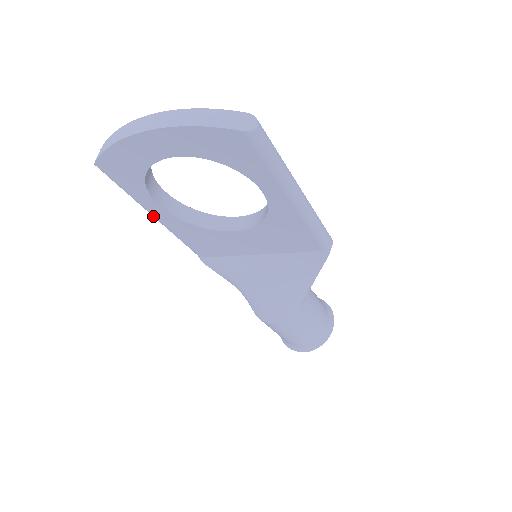
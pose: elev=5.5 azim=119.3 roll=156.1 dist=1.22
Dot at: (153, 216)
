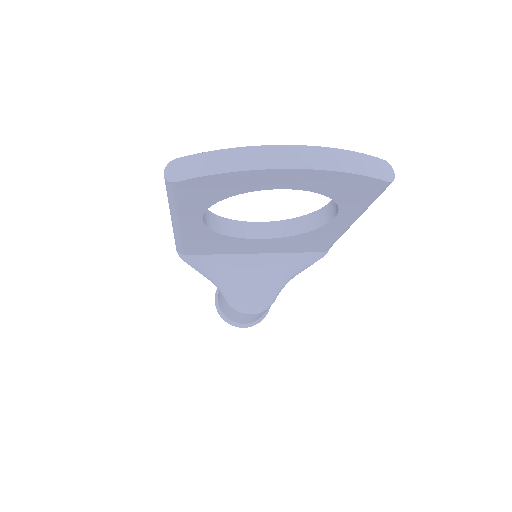
Dot at: (176, 225)
